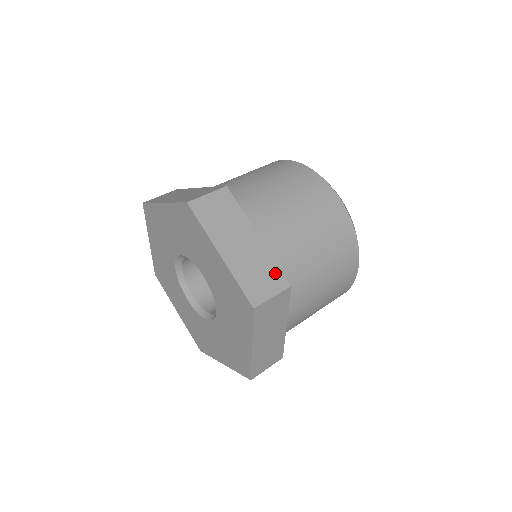
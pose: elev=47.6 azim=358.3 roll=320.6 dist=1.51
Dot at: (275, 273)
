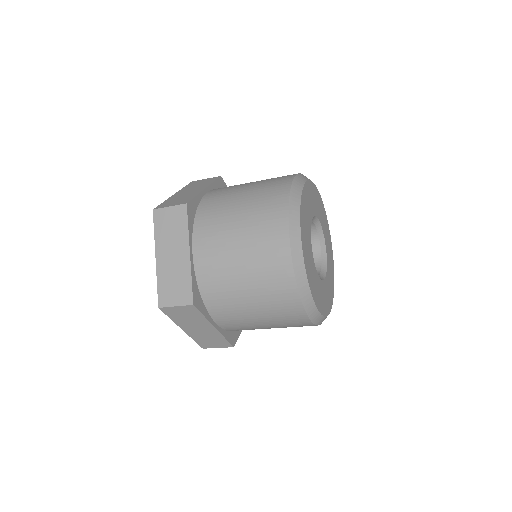
Dot at: (186, 289)
